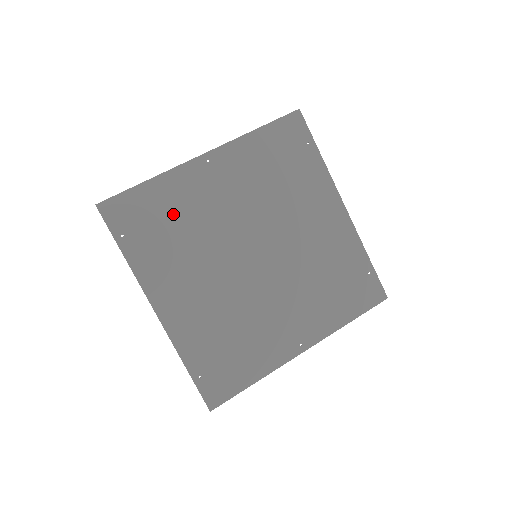
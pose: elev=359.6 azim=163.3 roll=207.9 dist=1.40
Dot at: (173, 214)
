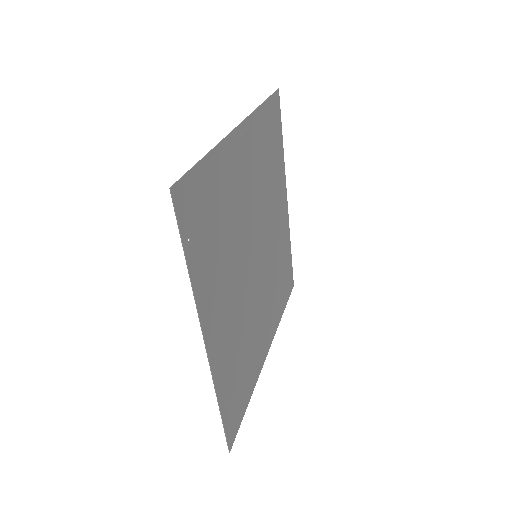
Dot at: (221, 206)
